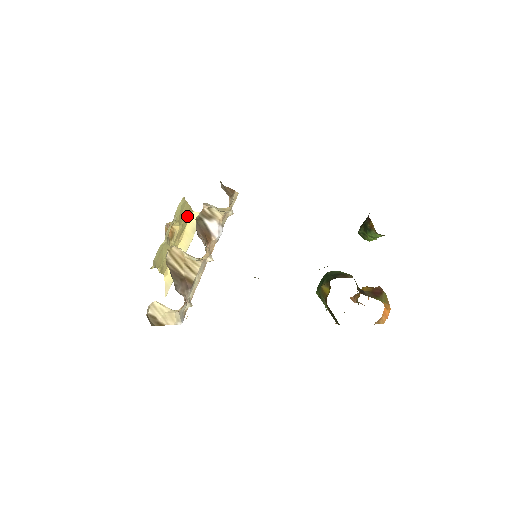
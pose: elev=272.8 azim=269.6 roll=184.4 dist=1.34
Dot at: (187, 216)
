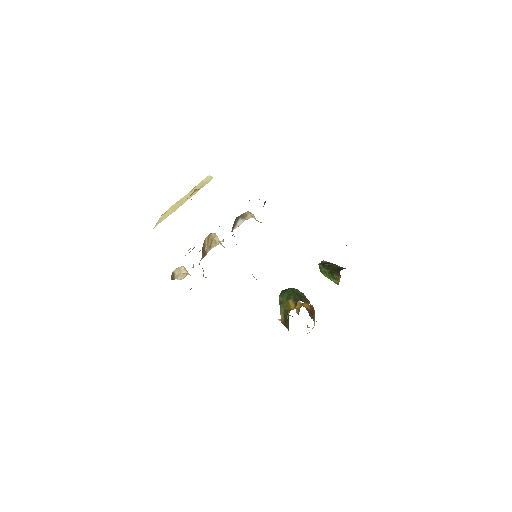
Dot at: occluded
